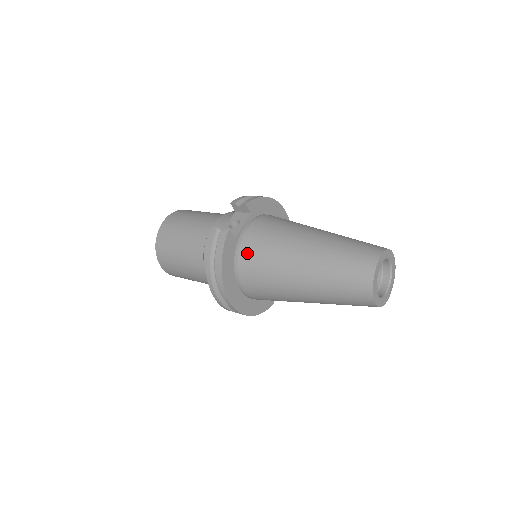
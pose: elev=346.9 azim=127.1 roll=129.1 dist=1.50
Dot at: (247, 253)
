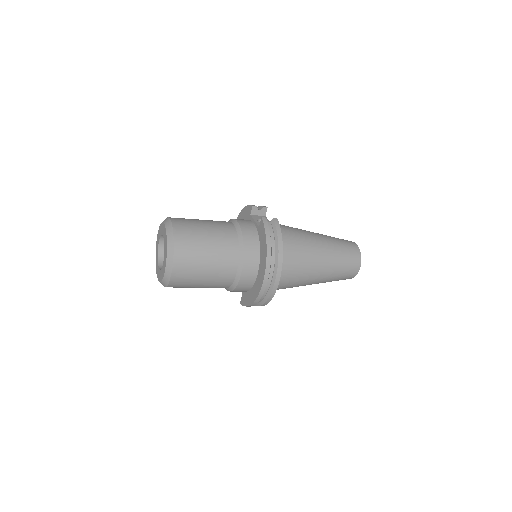
Dot at: (285, 240)
